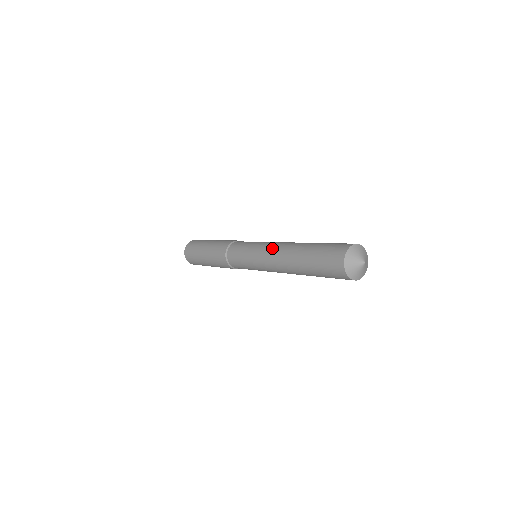
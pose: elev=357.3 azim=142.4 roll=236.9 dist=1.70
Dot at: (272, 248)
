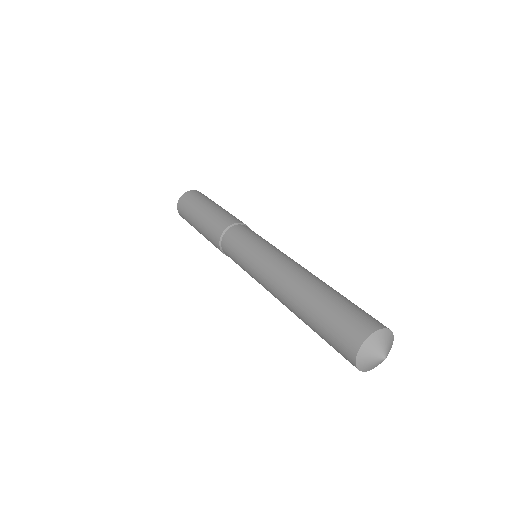
Dot at: (267, 287)
